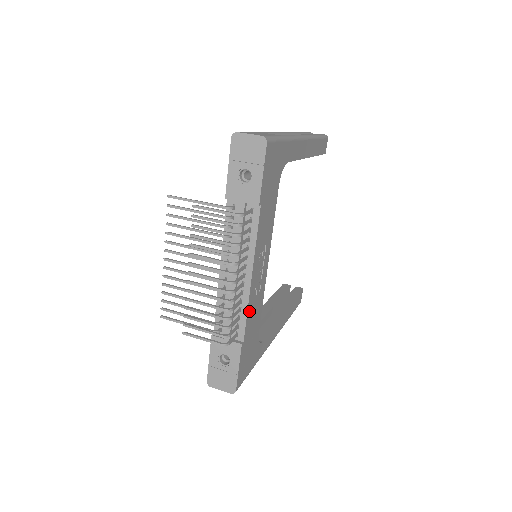
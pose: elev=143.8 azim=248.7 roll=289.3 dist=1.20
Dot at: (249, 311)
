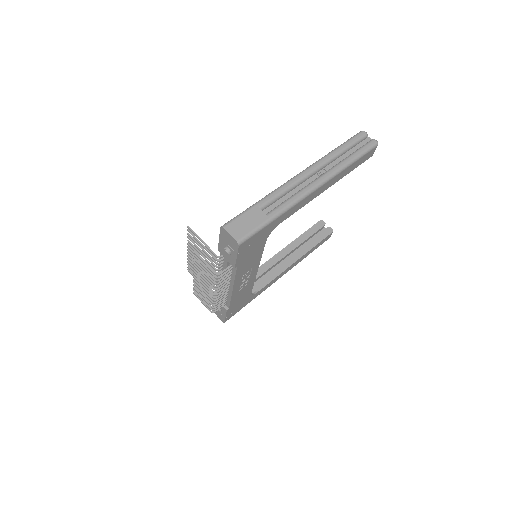
Dot at: (234, 297)
